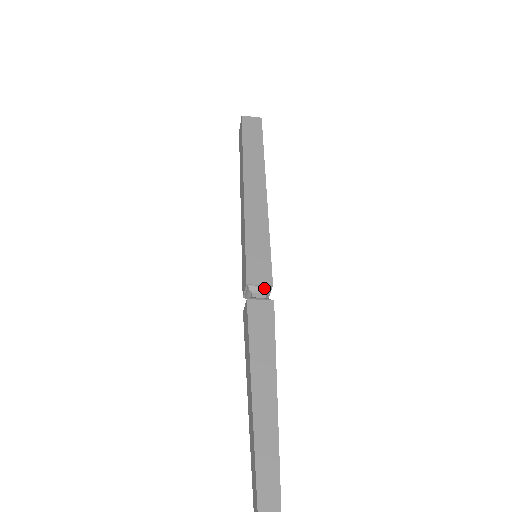
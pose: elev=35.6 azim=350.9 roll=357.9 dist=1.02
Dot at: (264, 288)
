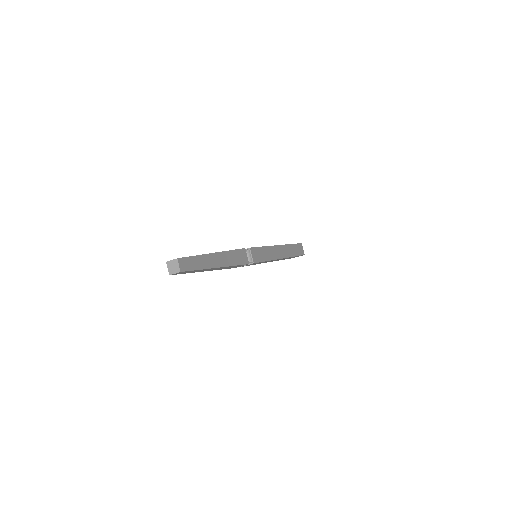
Dot at: occluded
